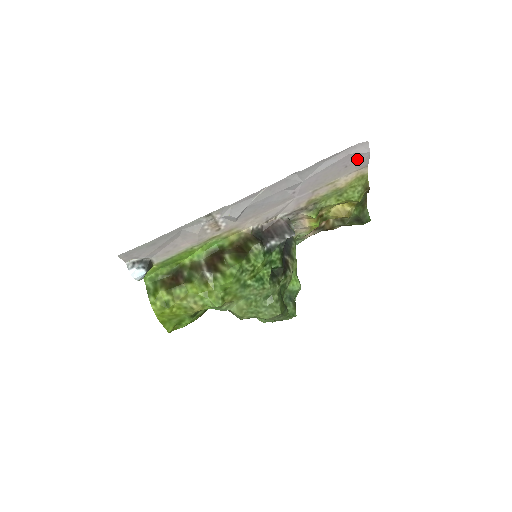
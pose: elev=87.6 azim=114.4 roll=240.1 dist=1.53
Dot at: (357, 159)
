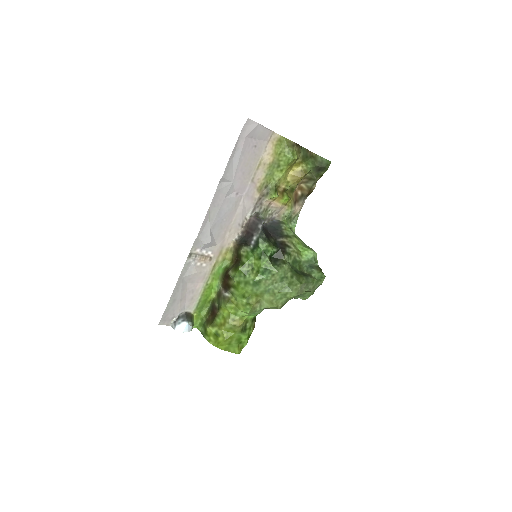
Dot at: (257, 135)
